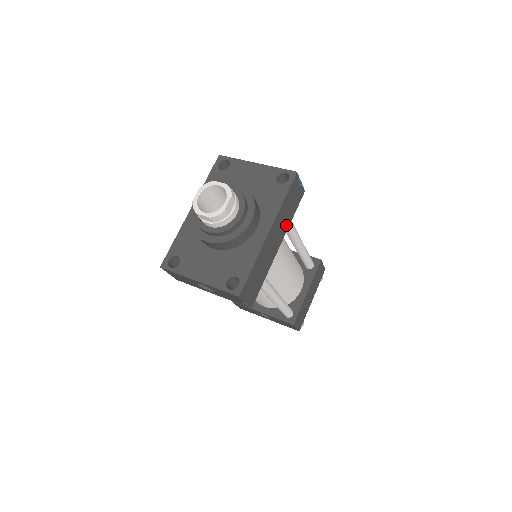
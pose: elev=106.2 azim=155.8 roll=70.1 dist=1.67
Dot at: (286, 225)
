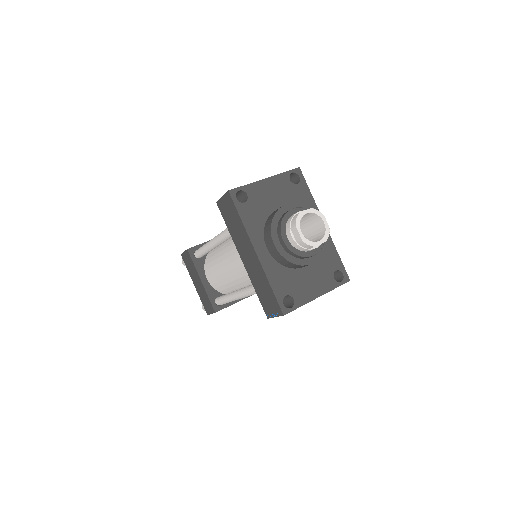
Dot at: occluded
